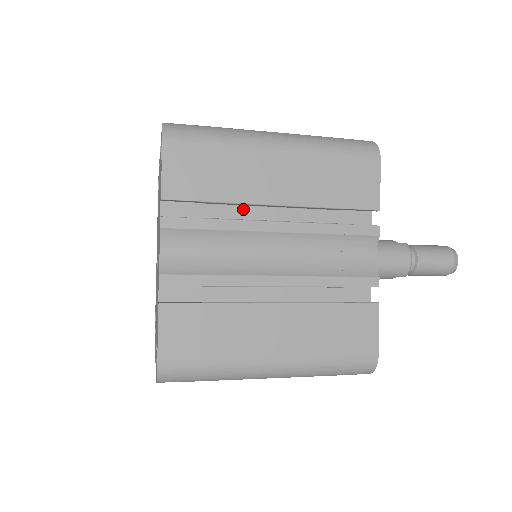
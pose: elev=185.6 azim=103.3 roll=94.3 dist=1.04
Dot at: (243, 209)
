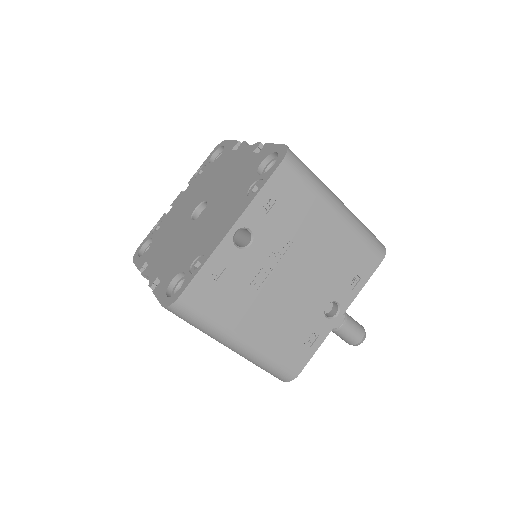
Dot at: occluded
